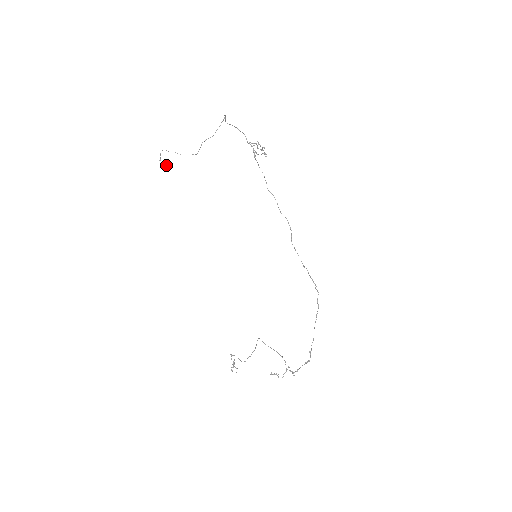
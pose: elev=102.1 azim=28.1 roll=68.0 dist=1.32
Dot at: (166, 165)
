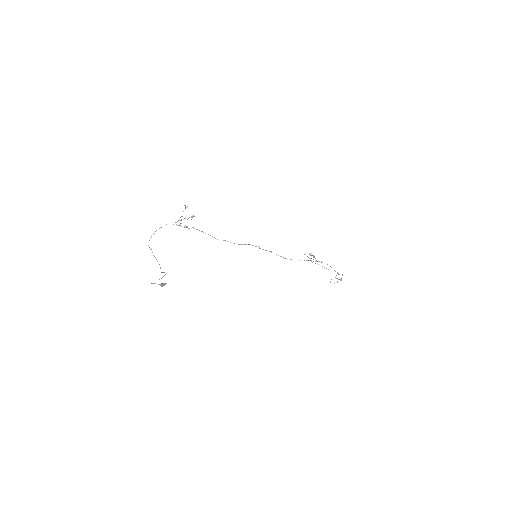
Dot at: (162, 286)
